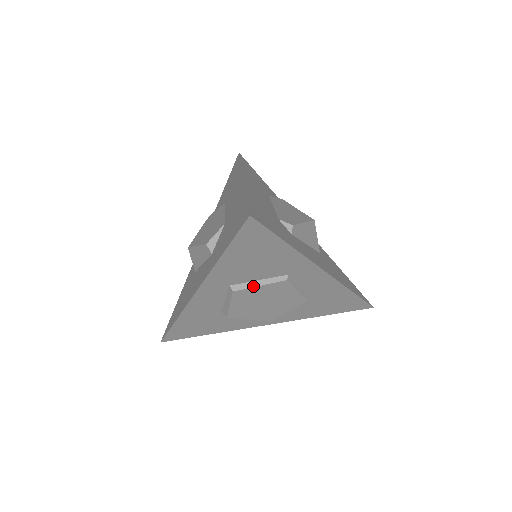
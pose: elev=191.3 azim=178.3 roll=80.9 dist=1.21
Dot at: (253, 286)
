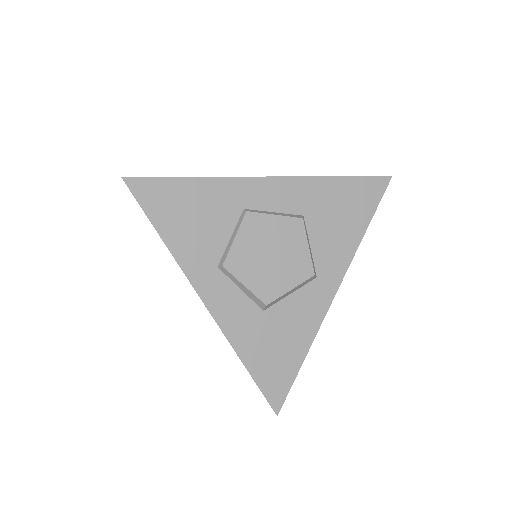
Dot at: (231, 245)
